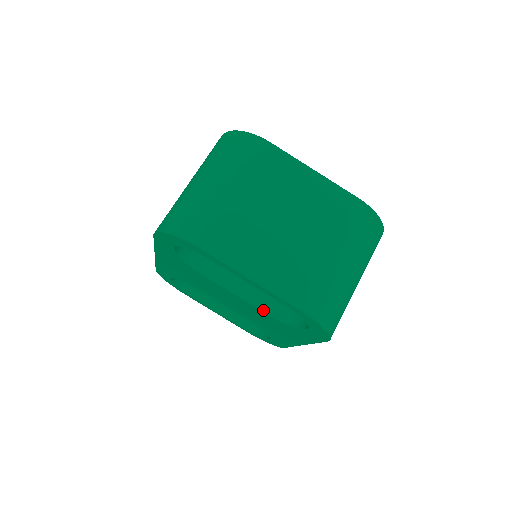
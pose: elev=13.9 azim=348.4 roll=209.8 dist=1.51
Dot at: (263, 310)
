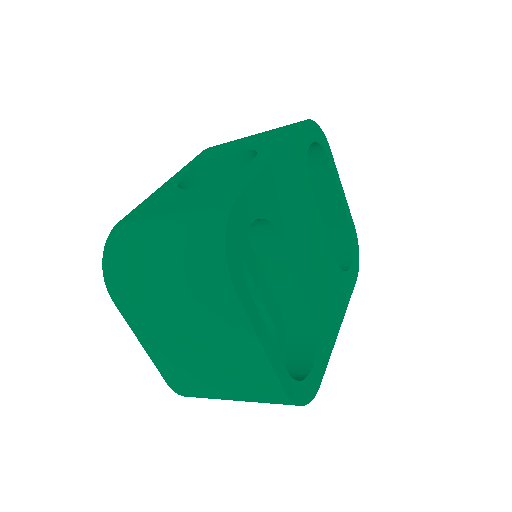
Dot at: occluded
